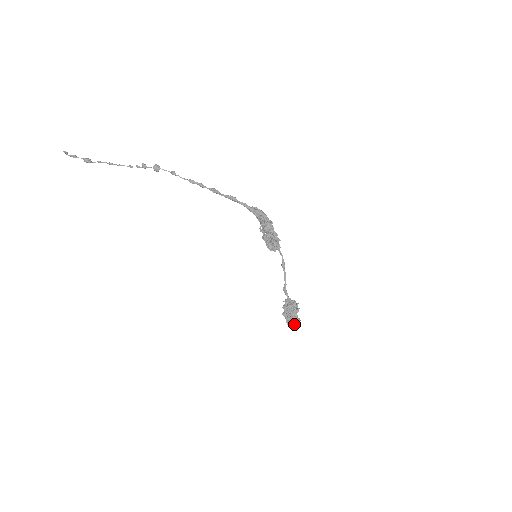
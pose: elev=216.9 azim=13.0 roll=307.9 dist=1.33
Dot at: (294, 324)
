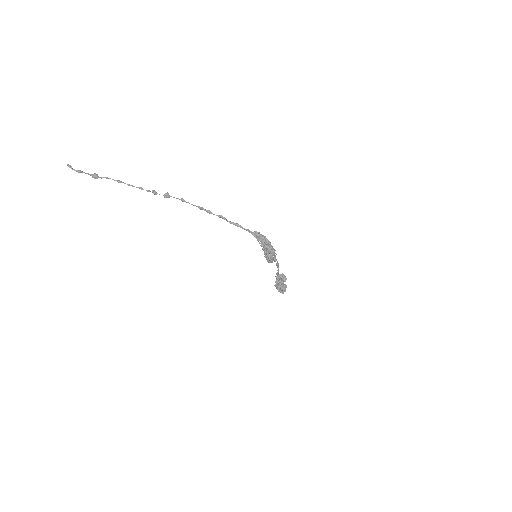
Dot at: (283, 293)
